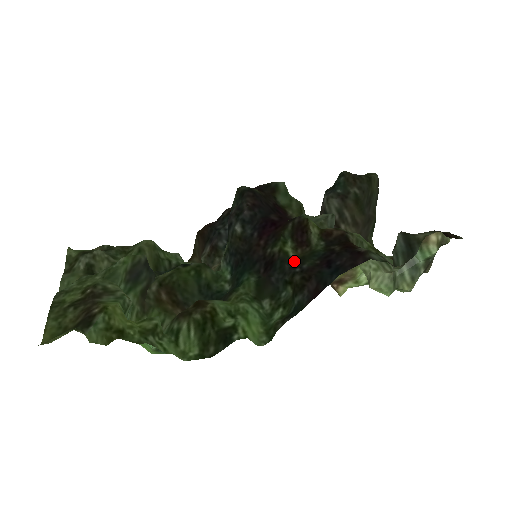
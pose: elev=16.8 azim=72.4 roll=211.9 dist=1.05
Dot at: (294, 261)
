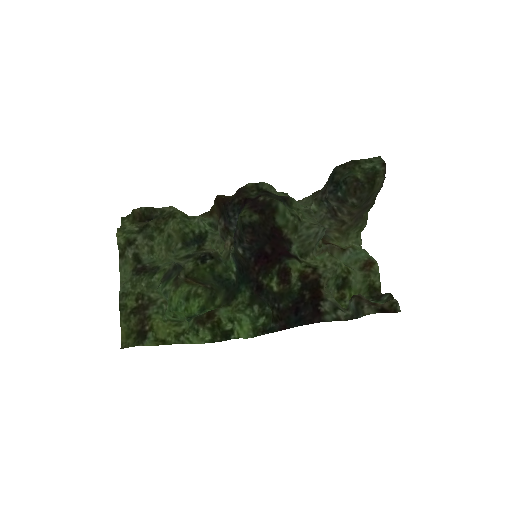
Dot at: (276, 294)
